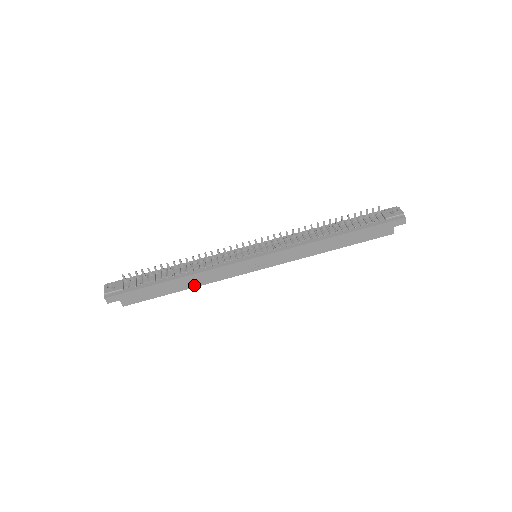
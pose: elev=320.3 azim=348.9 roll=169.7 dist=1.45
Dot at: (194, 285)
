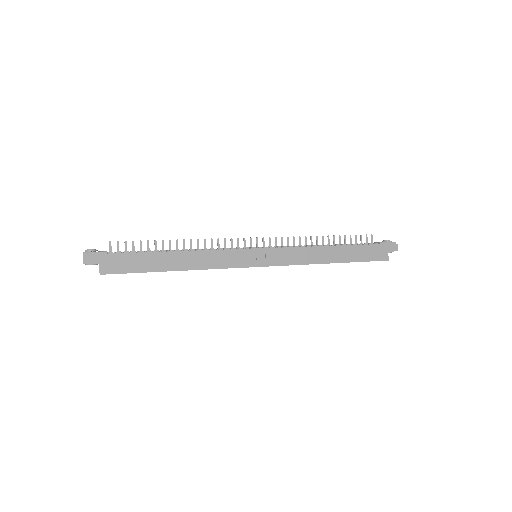
Dot at: (188, 267)
